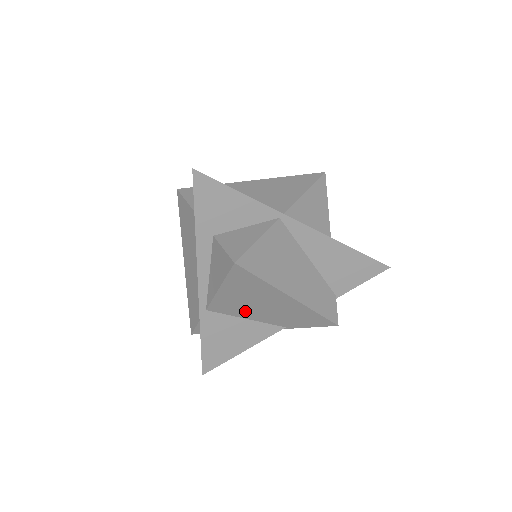
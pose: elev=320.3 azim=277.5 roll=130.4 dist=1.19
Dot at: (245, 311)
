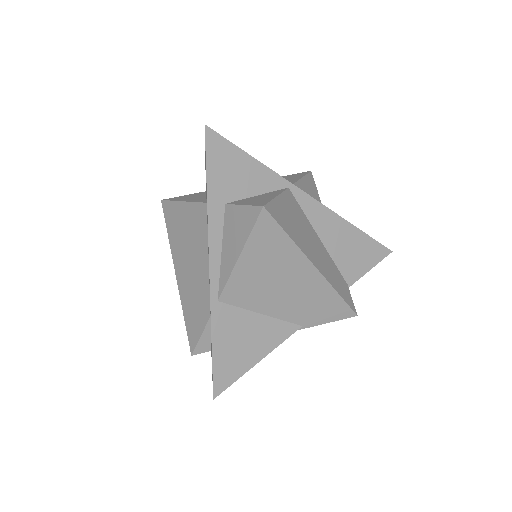
Dot at: (262, 298)
